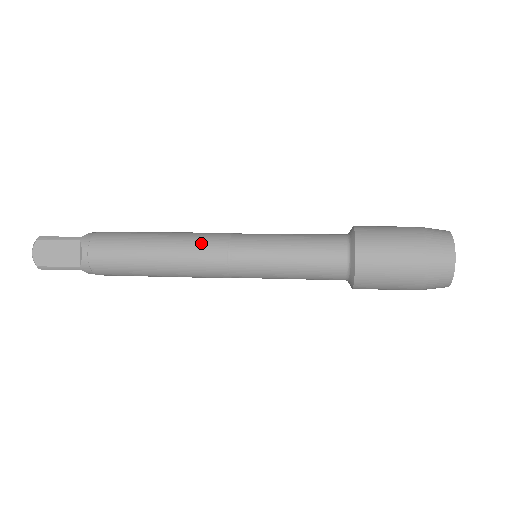
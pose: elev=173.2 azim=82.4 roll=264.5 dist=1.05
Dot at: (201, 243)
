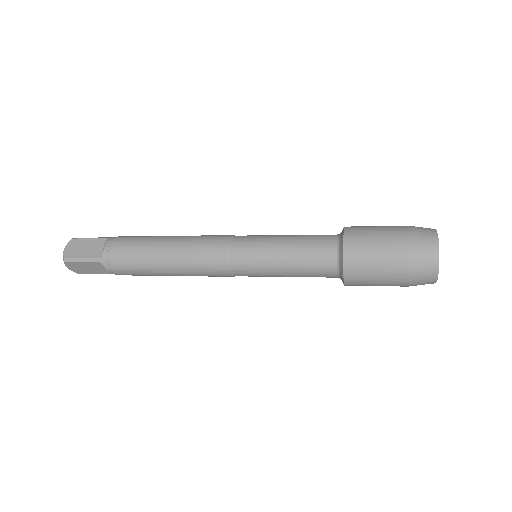
Dot at: (208, 237)
